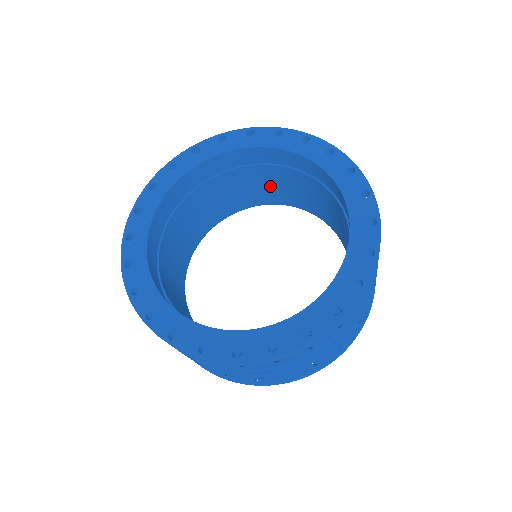
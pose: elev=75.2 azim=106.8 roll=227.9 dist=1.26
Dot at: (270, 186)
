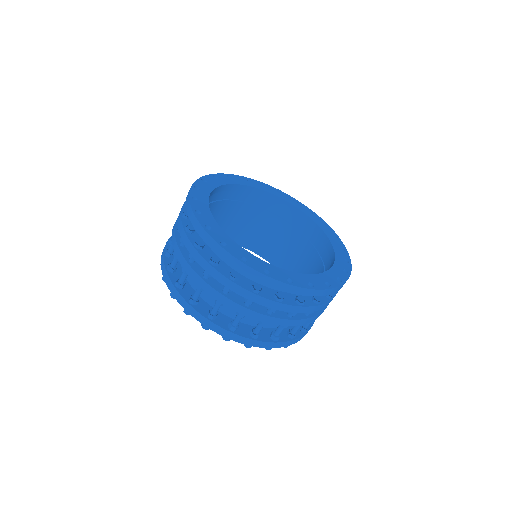
Dot at: (277, 242)
